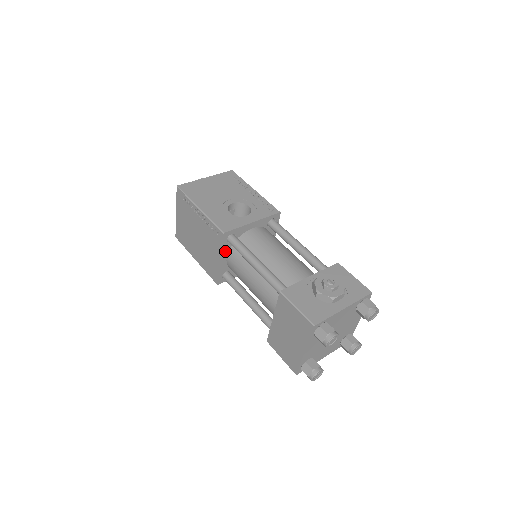
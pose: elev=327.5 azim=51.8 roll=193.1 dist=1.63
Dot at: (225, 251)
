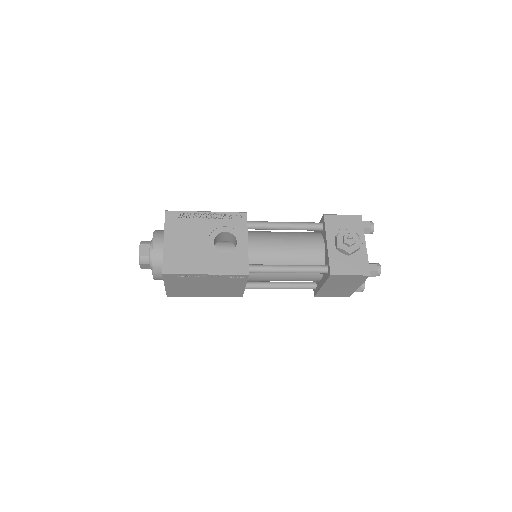
Dot at: occluded
